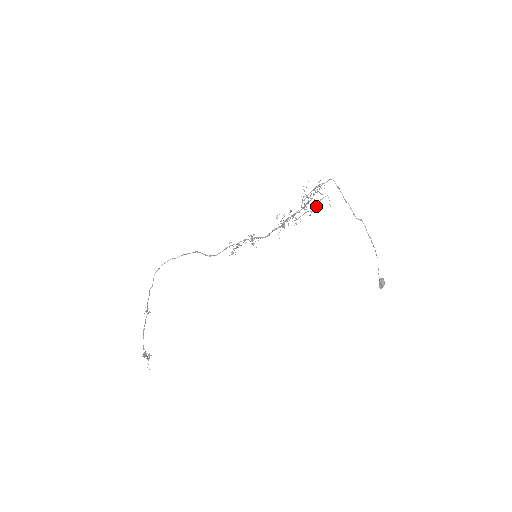
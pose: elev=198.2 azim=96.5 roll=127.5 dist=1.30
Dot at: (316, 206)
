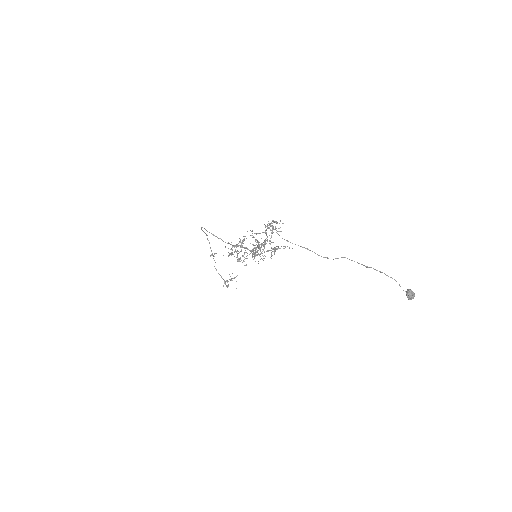
Dot at: occluded
